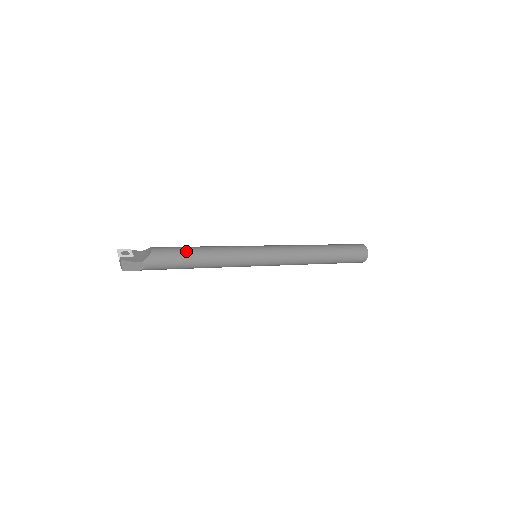
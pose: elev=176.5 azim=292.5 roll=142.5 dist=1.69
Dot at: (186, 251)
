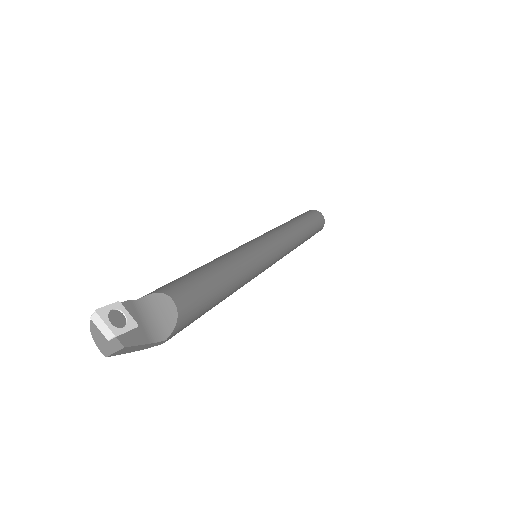
Dot at: (215, 289)
